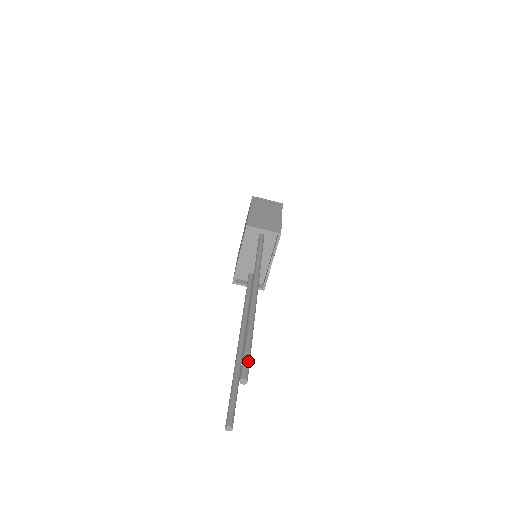
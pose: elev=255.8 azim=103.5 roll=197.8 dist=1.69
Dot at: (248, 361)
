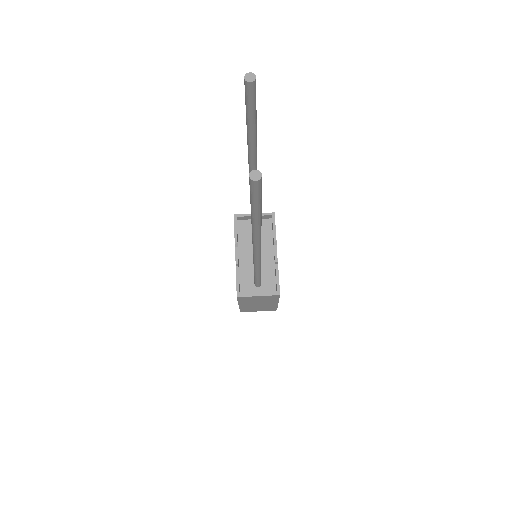
Dot at: occluded
